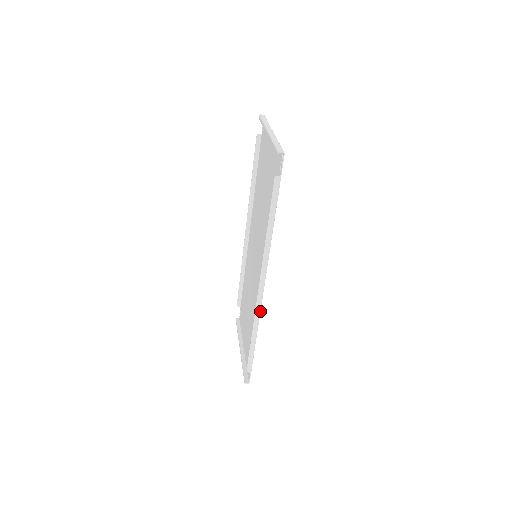
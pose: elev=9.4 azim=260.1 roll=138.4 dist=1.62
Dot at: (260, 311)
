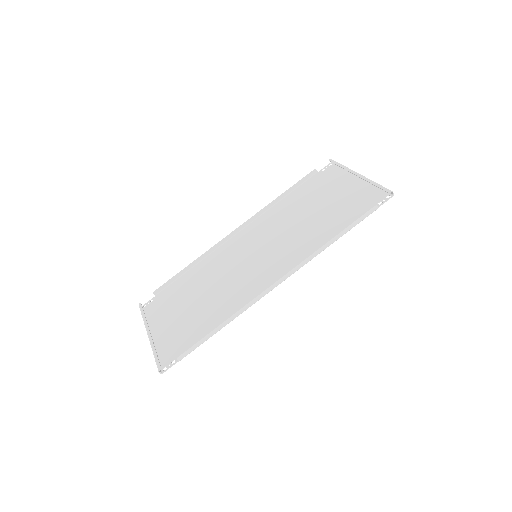
Dot at: (254, 303)
